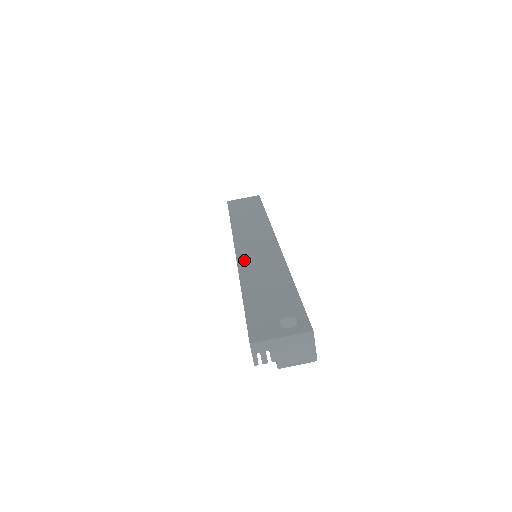
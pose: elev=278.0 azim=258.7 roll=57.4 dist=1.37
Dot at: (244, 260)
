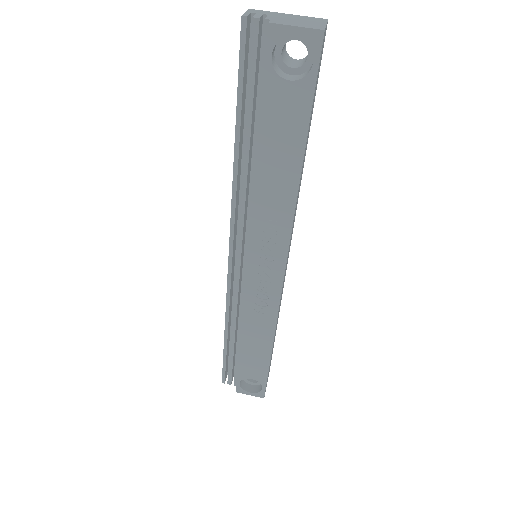
Dot at: occluded
